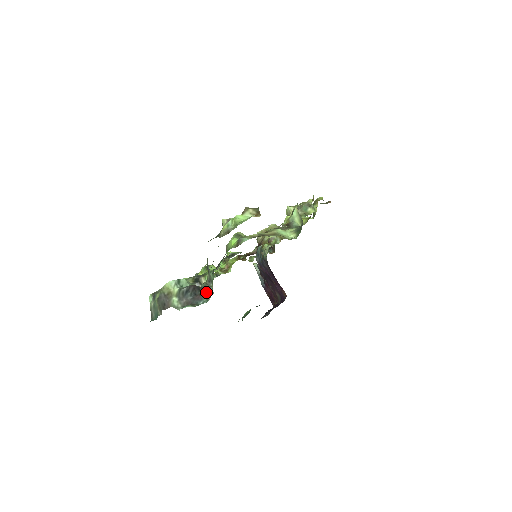
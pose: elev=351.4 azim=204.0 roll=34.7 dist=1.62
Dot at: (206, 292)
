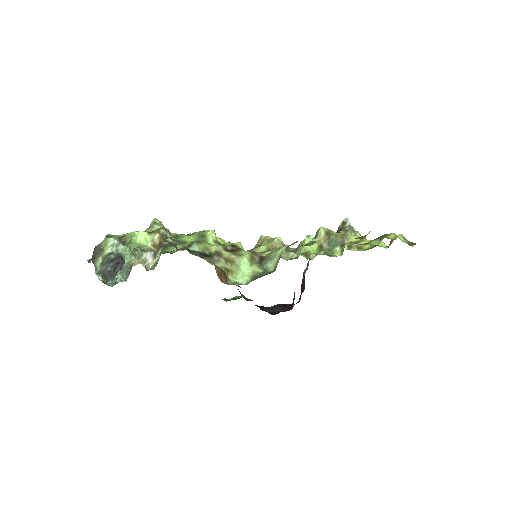
Dot at: (121, 275)
